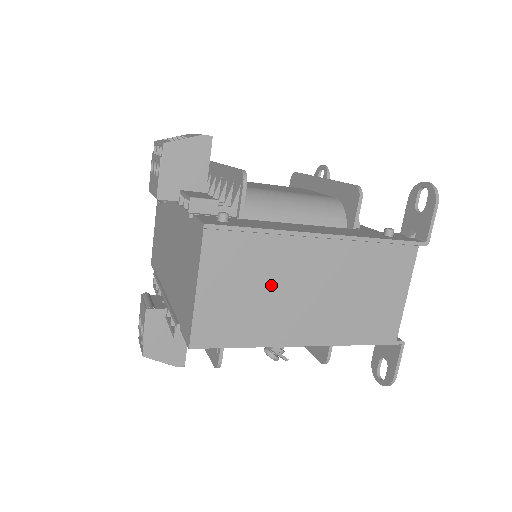
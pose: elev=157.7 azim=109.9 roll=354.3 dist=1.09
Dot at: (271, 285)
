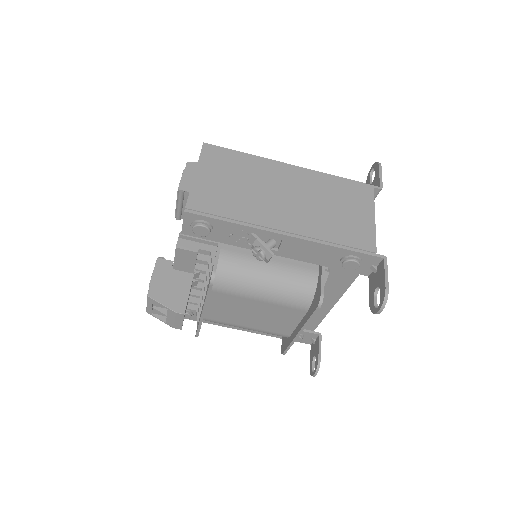
Dot at: (252, 185)
